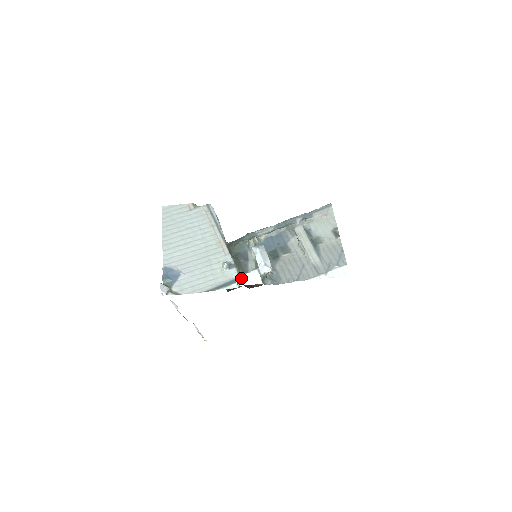
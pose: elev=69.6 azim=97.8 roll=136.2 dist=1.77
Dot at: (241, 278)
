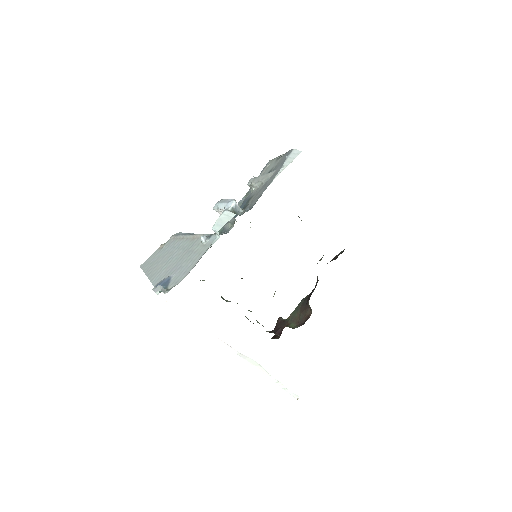
Dot at: (215, 226)
